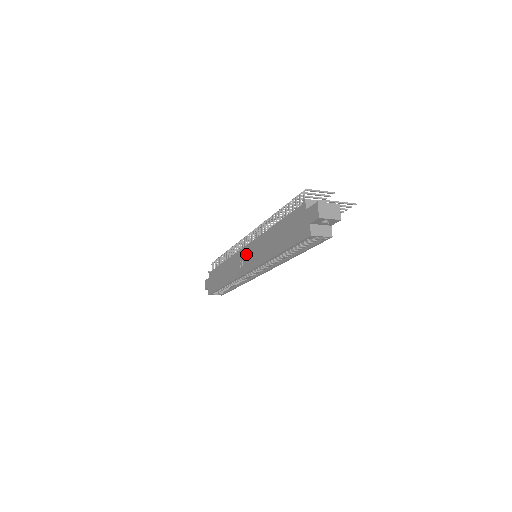
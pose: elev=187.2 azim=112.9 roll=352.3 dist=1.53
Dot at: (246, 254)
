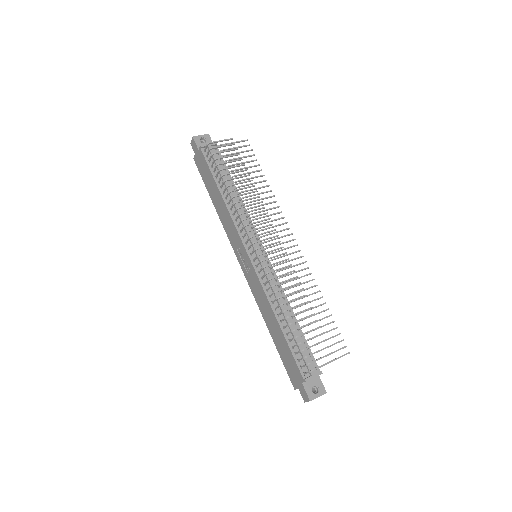
Dot at: (247, 261)
